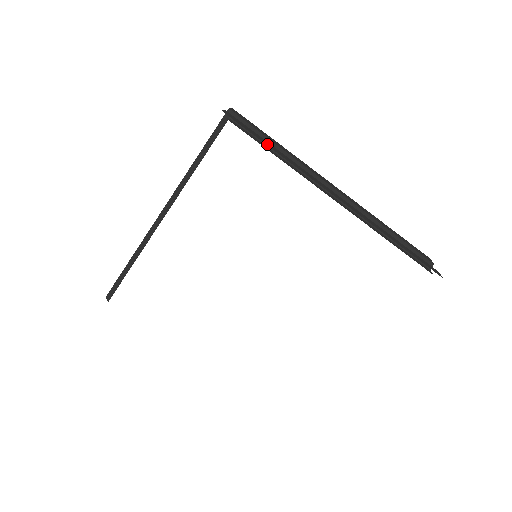
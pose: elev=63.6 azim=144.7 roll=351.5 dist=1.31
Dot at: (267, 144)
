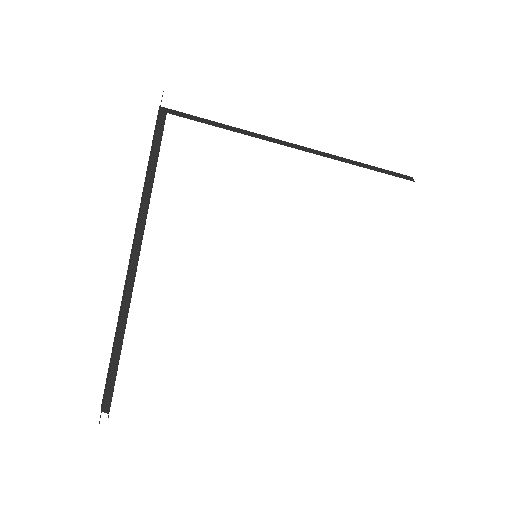
Dot at: occluded
